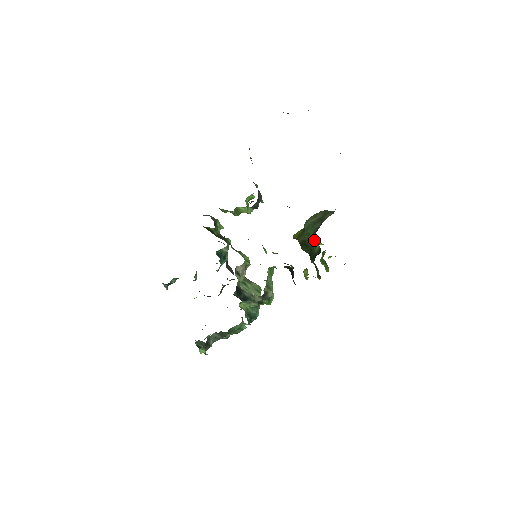
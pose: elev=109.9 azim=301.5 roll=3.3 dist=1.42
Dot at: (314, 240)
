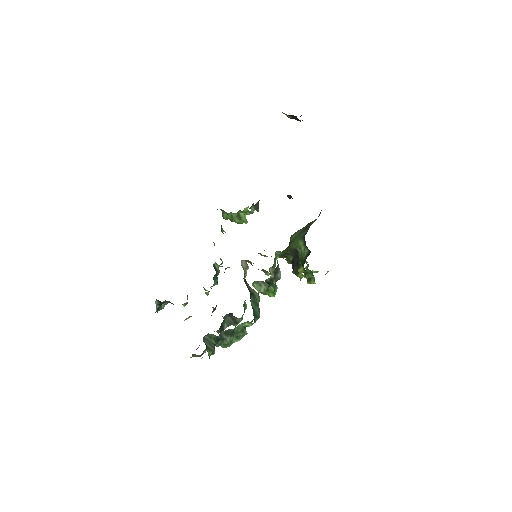
Dot at: (302, 246)
